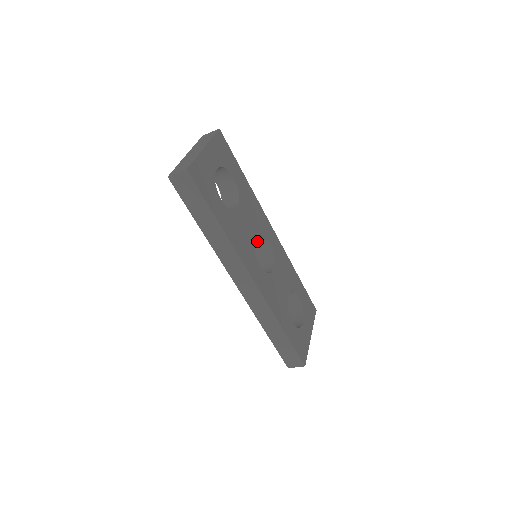
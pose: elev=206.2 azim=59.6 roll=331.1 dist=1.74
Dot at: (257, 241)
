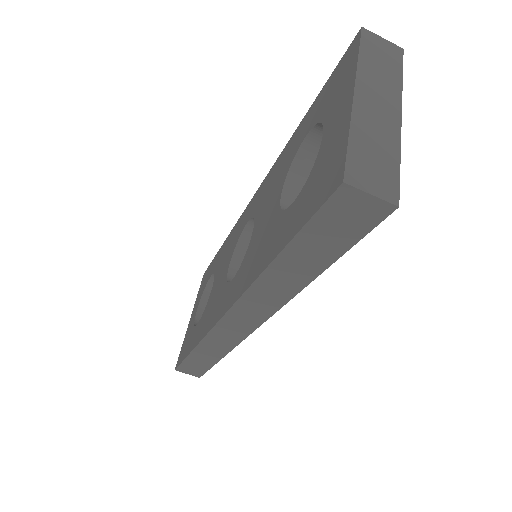
Dot at: occluded
